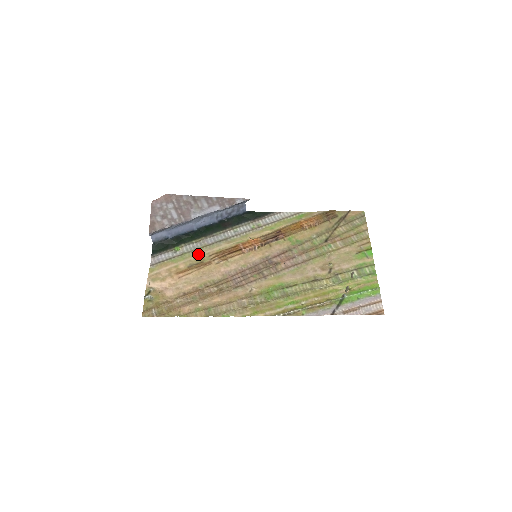
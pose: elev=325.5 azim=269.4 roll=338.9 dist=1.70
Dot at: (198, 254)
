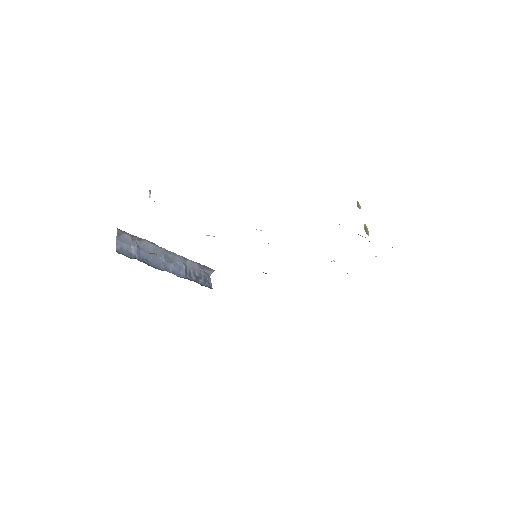
Dot at: occluded
